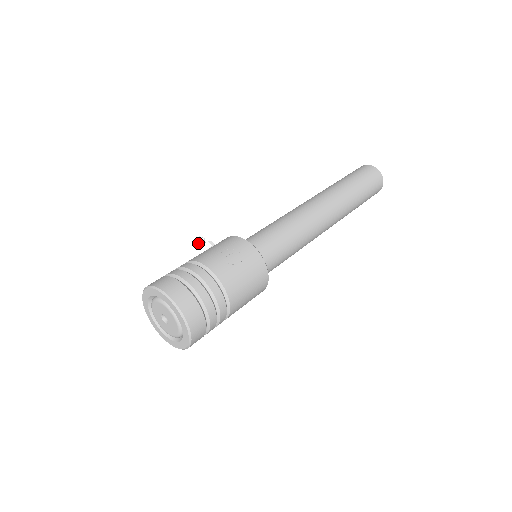
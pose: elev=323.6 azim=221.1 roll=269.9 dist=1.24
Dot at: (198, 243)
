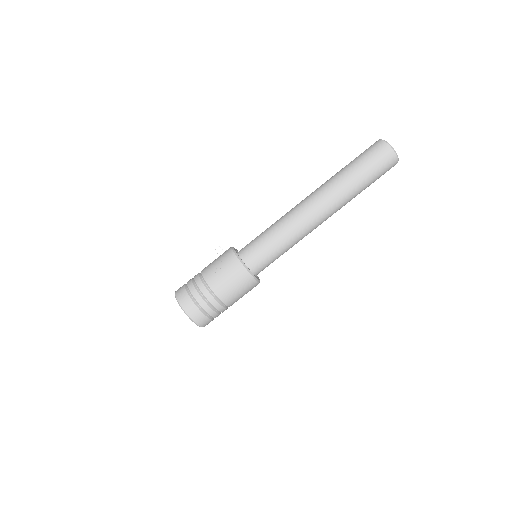
Dot at: (217, 252)
